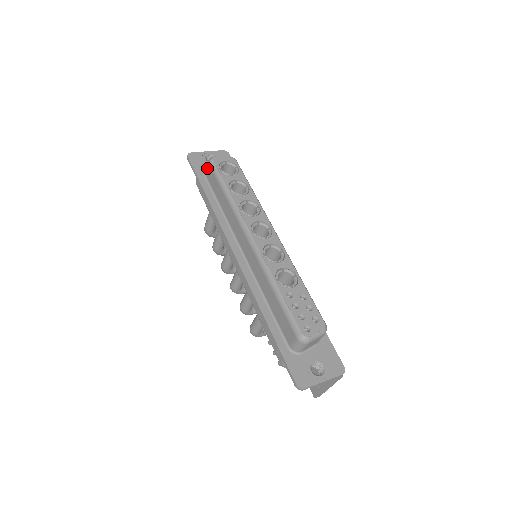
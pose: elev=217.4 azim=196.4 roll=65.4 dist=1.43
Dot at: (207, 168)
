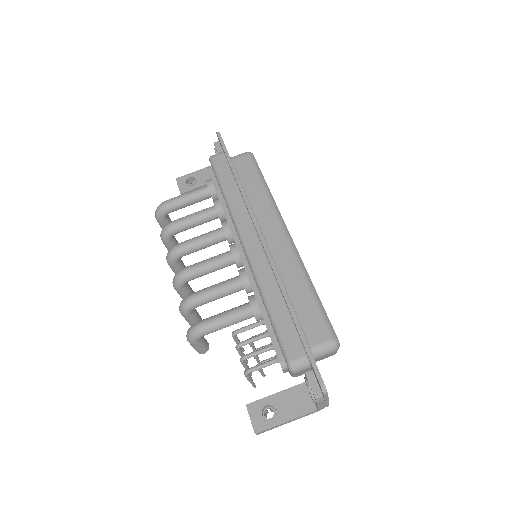
Dot at: (241, 155)
